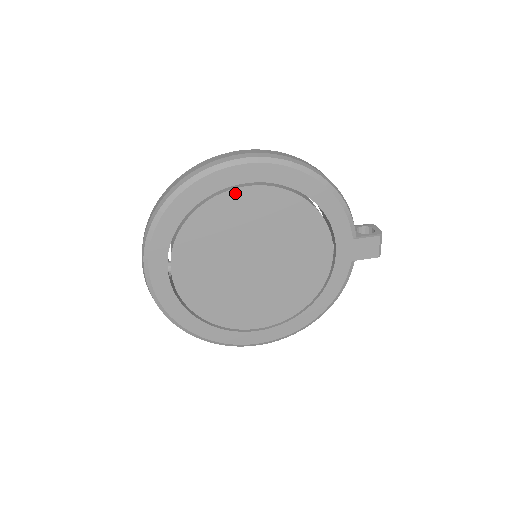
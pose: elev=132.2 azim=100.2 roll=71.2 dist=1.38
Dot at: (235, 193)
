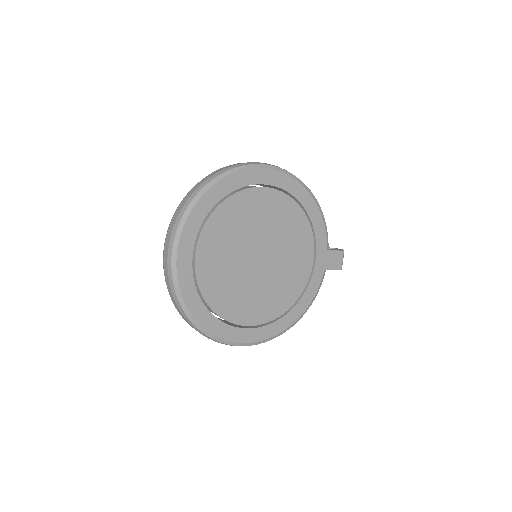
Dot at: (257, 191)
